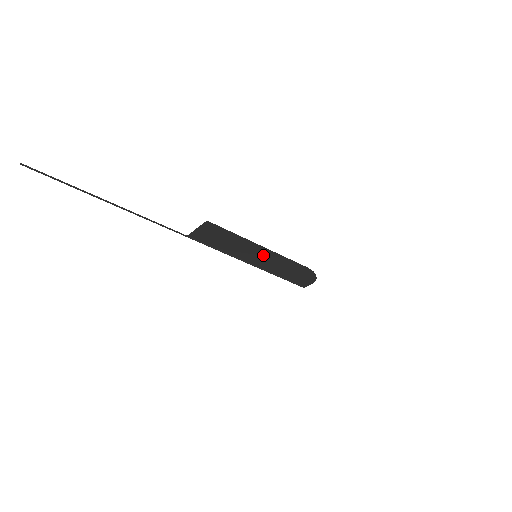
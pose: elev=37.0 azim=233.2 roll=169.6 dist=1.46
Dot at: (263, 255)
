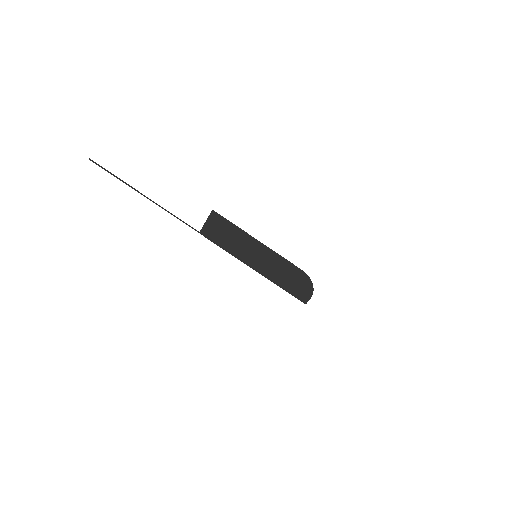
Dot at: (262, 254)
